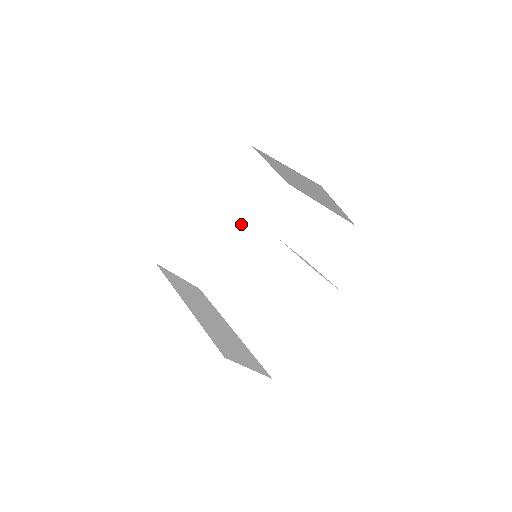
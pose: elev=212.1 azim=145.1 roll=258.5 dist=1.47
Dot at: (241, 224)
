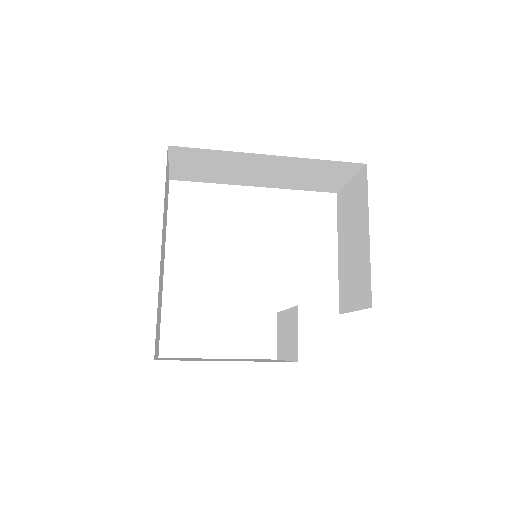
Dot at: (269, 182)
